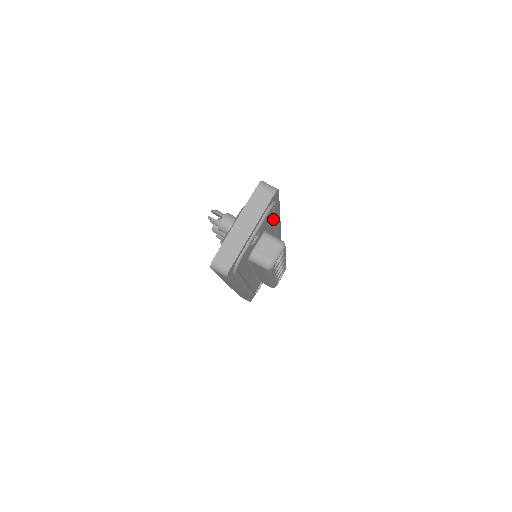
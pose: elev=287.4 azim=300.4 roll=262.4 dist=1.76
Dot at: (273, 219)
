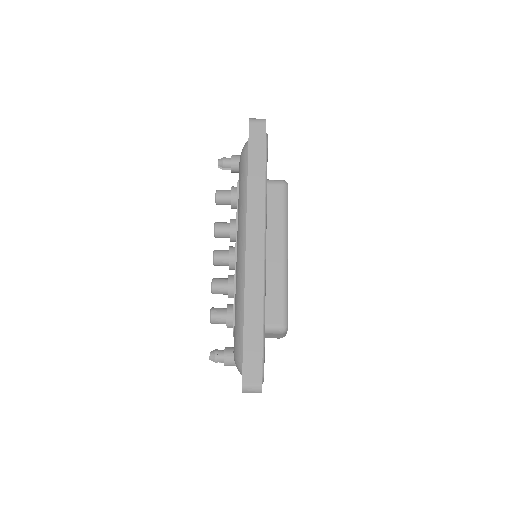
Dot at: occluded
